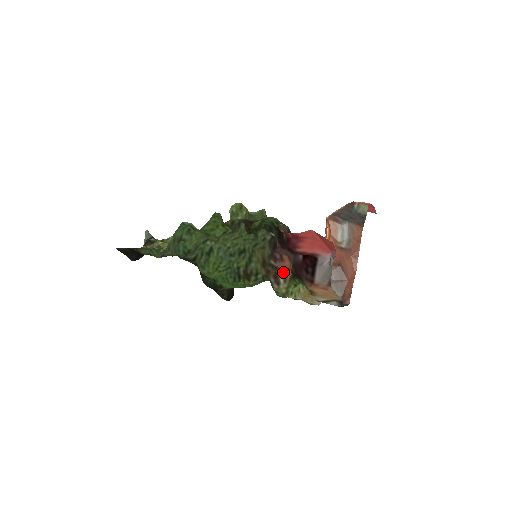
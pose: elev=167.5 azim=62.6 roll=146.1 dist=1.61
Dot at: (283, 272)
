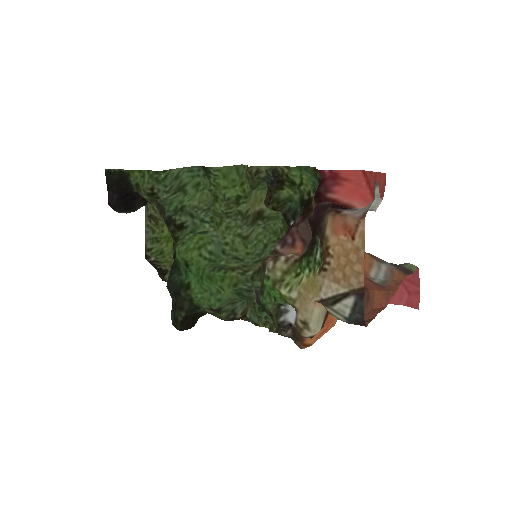
Dot at: (288, 254)
